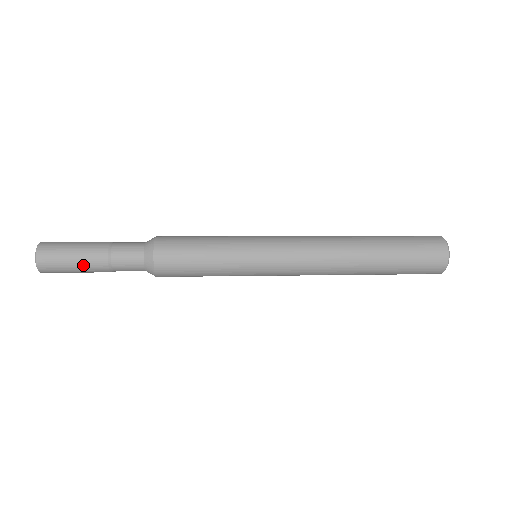
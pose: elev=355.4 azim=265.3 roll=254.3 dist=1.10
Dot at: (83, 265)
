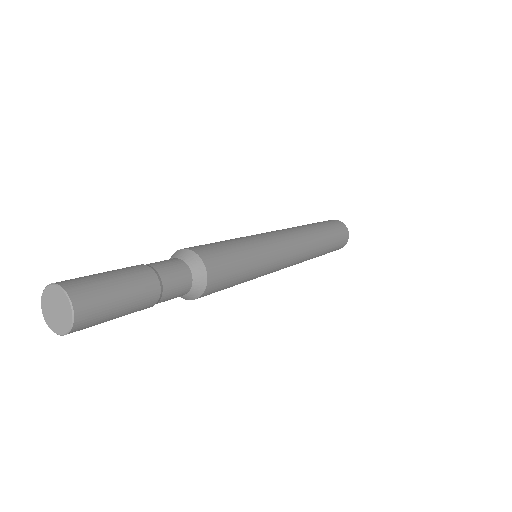
Dot at: (132, 307)
